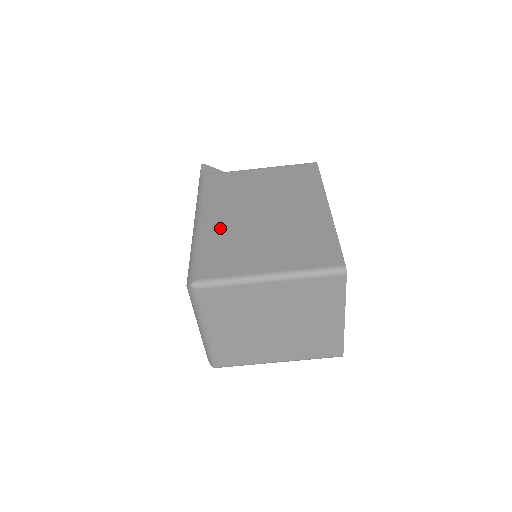
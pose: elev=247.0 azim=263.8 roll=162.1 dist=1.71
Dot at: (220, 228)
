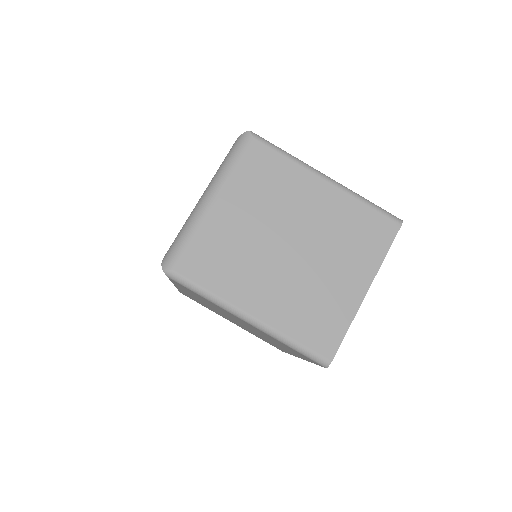
Dot at: occluded
